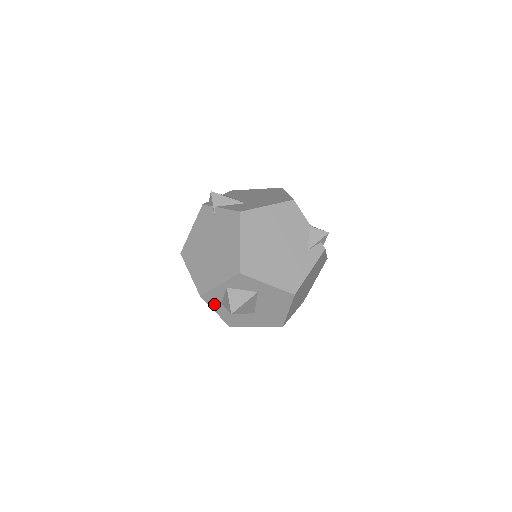
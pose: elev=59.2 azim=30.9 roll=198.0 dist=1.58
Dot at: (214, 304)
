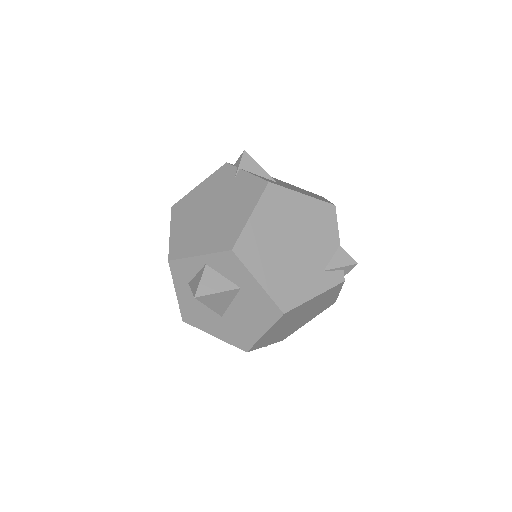
Dot at: (179, 280)
